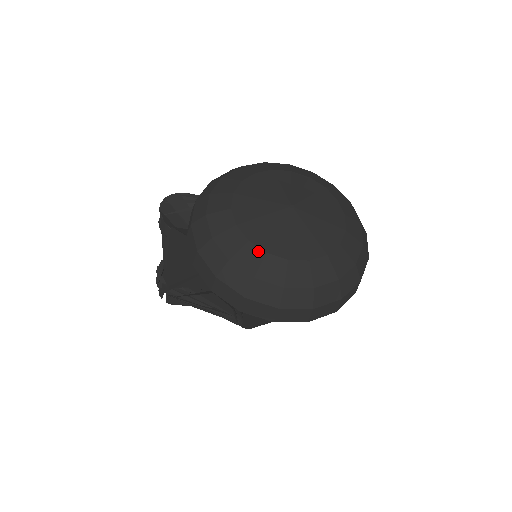
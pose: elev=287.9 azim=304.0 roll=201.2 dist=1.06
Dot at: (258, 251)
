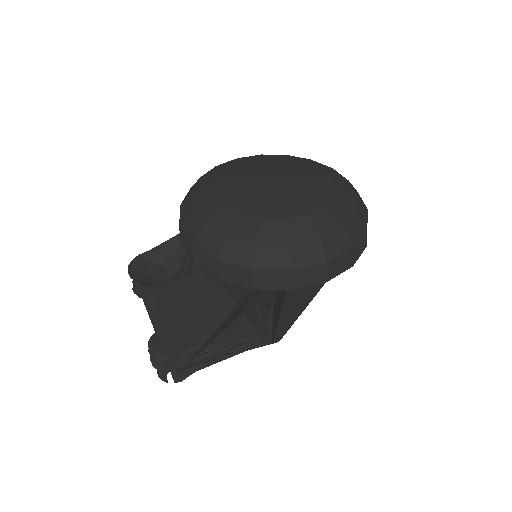
Dot at: (277, 222)
